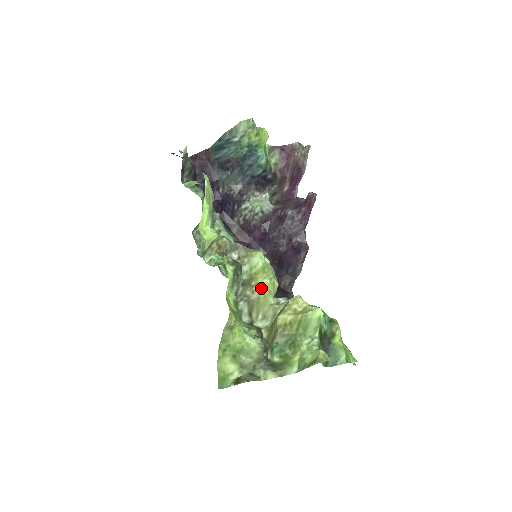
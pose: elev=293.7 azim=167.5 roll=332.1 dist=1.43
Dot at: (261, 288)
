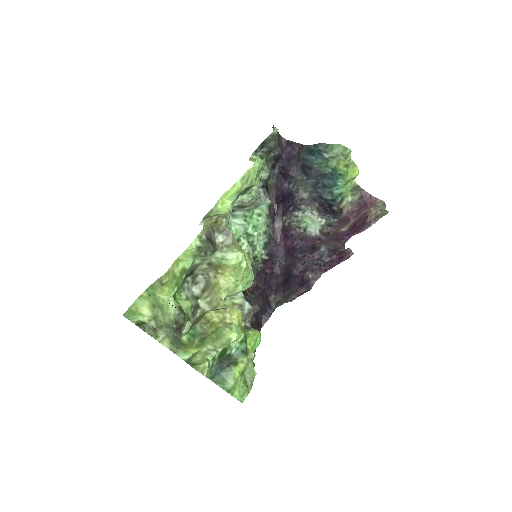
Dot at: (224, 280)
